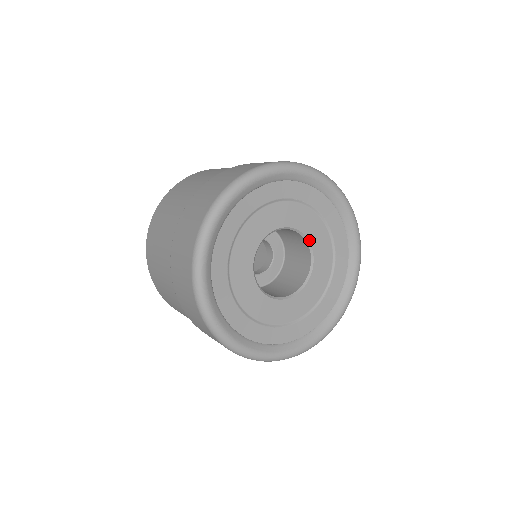
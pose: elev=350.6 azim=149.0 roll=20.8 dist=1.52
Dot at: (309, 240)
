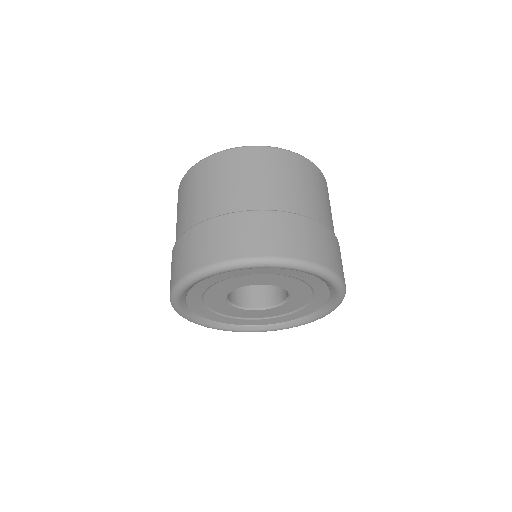
Dot at: (283, 288)
